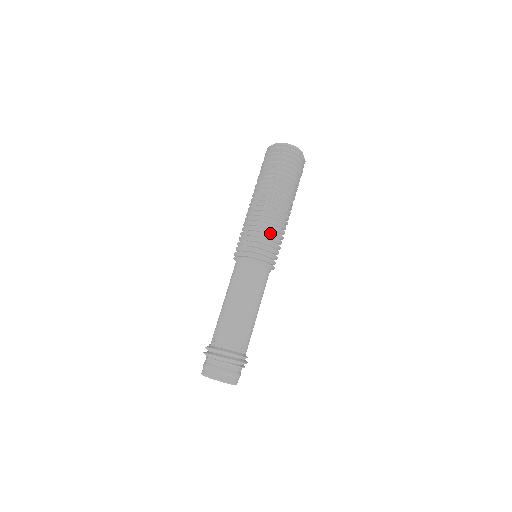
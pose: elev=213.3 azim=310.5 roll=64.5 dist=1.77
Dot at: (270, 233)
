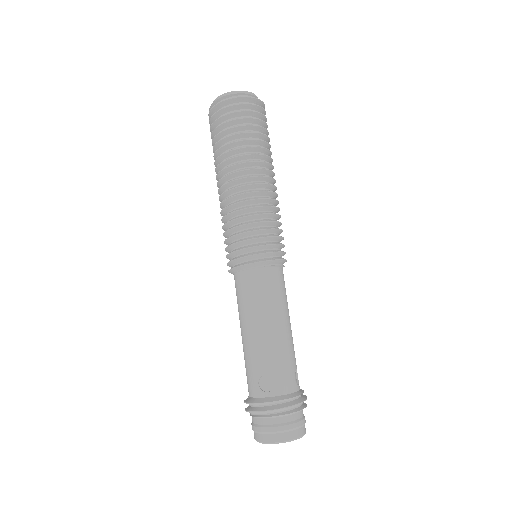
Dot at: (239, 222)
